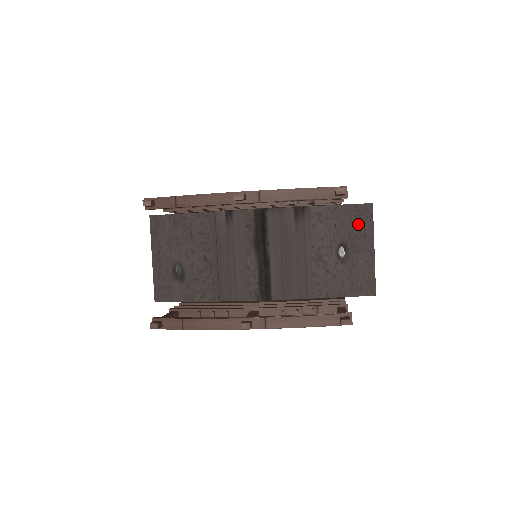
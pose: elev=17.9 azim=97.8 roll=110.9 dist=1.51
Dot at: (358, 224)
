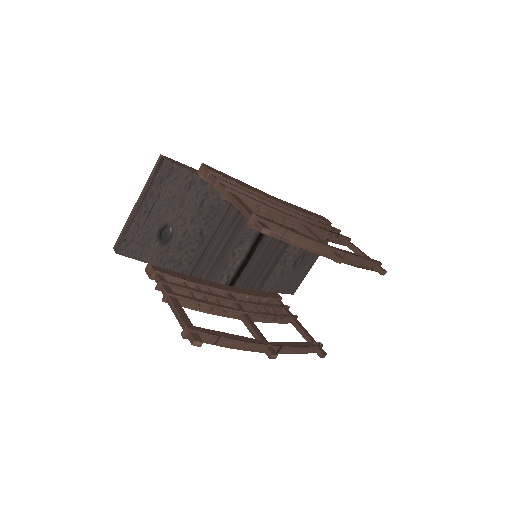
Dot at: occluded
